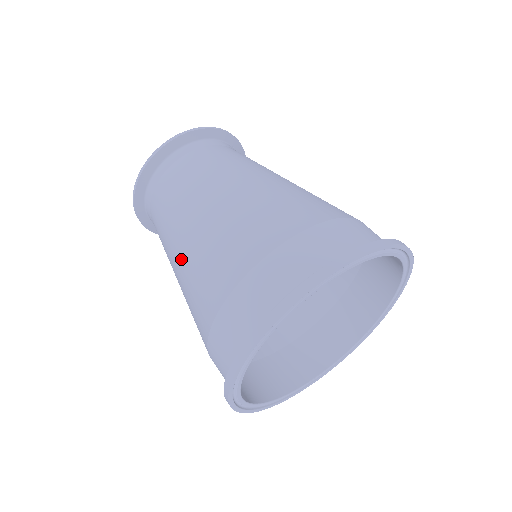
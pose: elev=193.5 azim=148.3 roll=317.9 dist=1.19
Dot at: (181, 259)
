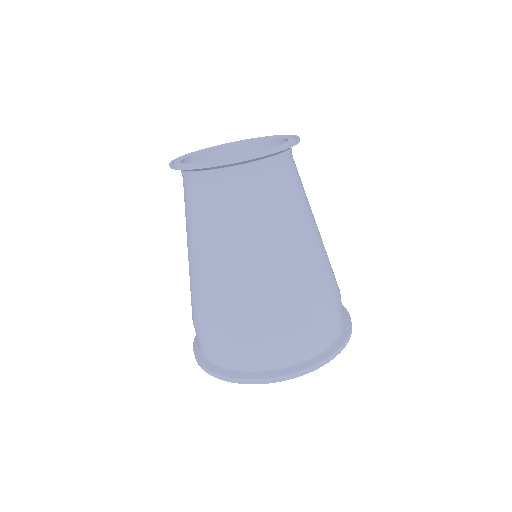
Dot at: (246, 273)
